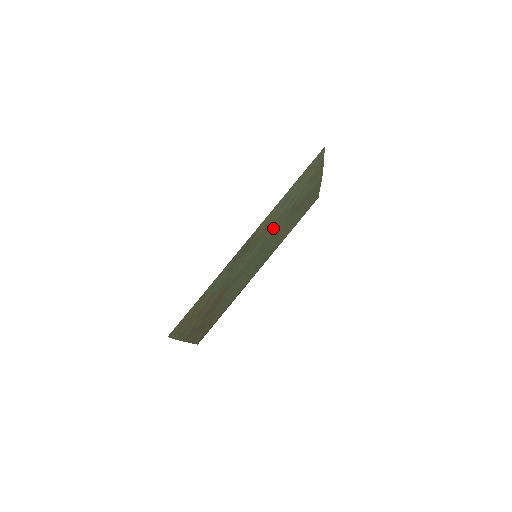
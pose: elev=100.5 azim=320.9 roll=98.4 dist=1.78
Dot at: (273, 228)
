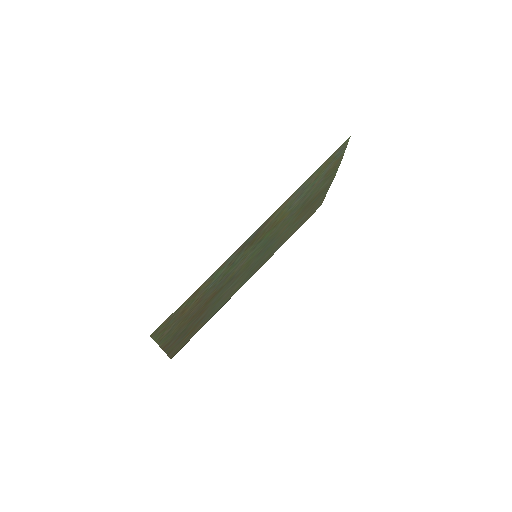
Dot at: (281, 224)
